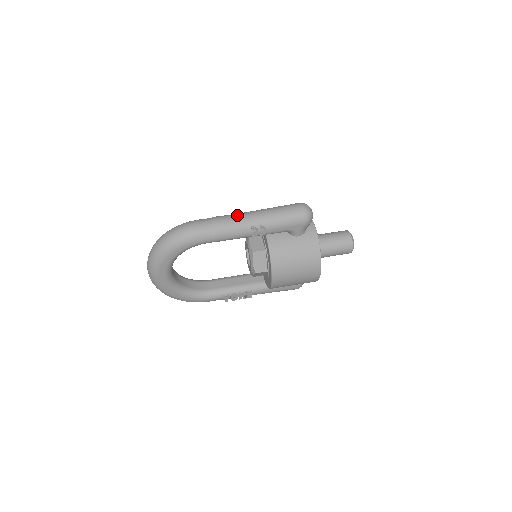
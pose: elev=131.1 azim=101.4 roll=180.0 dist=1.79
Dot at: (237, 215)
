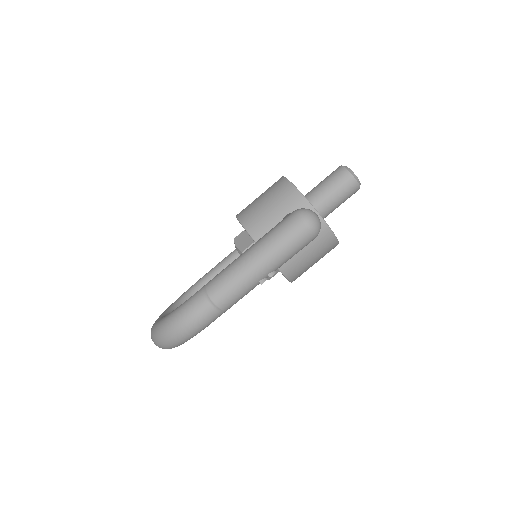
Dot at: (235, 279)
